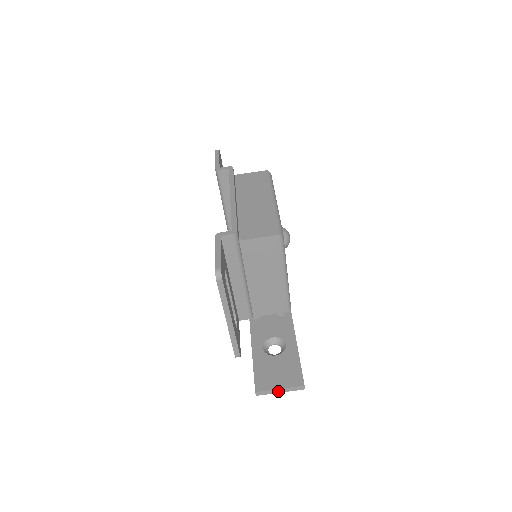
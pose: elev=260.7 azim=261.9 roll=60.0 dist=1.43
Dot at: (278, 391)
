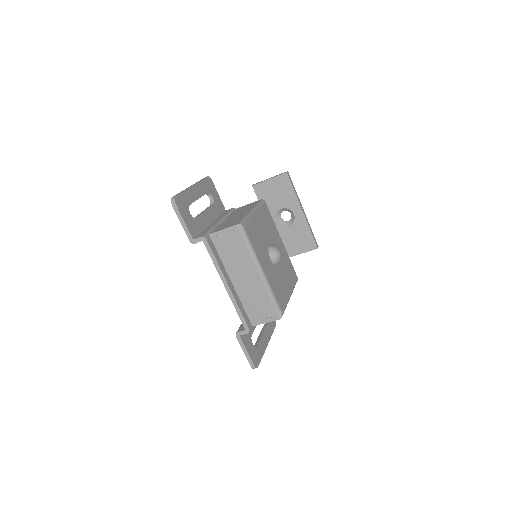
Dot at: (299, 253)
